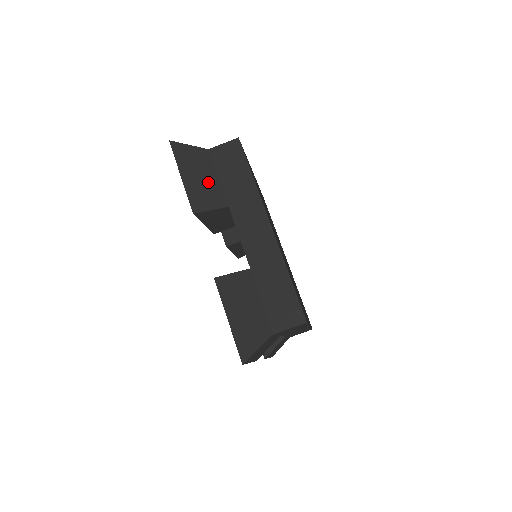
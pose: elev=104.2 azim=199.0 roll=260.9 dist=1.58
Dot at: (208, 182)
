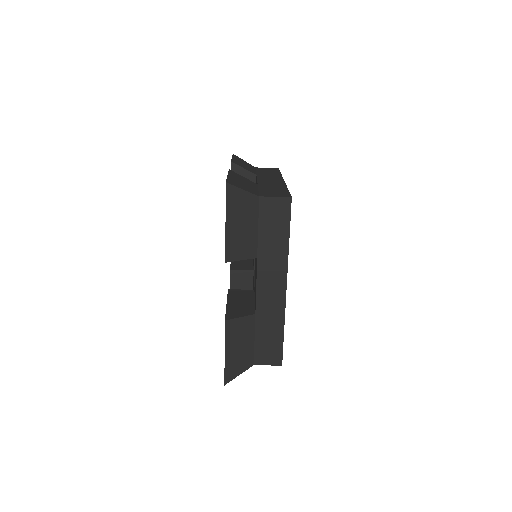
Dot at: (248, 167)
